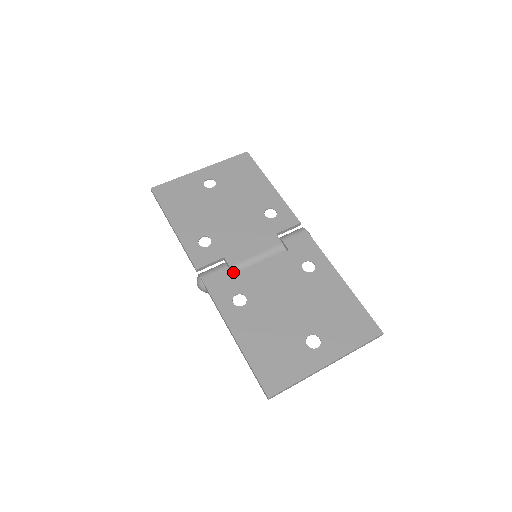
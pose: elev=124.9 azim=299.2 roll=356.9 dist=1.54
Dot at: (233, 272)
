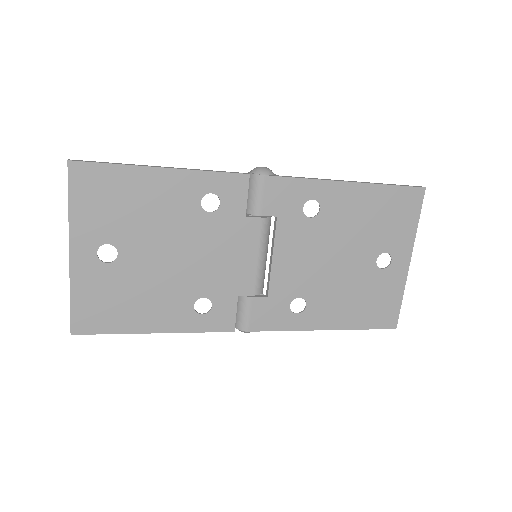
Dot at: (260, 293)
